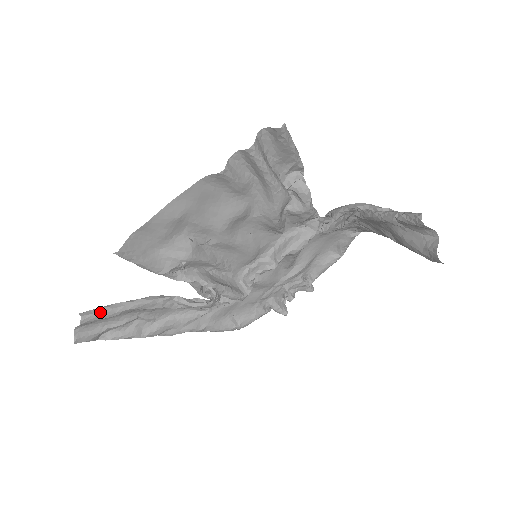
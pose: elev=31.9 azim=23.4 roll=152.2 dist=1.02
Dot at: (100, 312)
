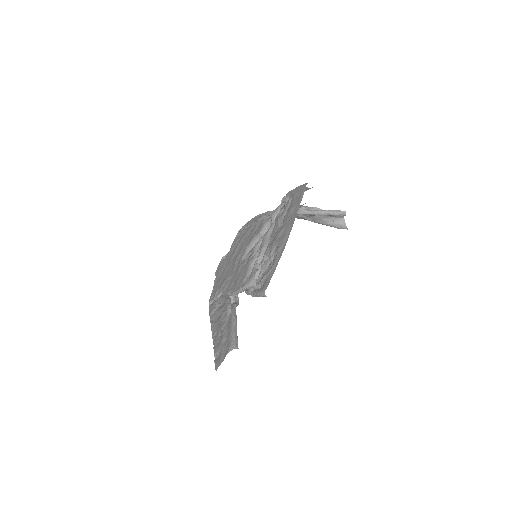
Dot at: (237, 340)
